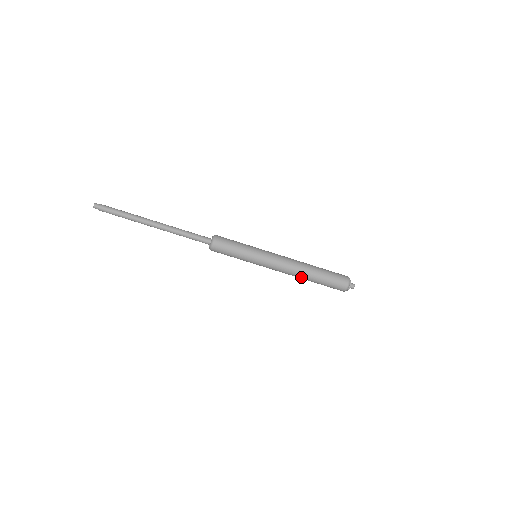
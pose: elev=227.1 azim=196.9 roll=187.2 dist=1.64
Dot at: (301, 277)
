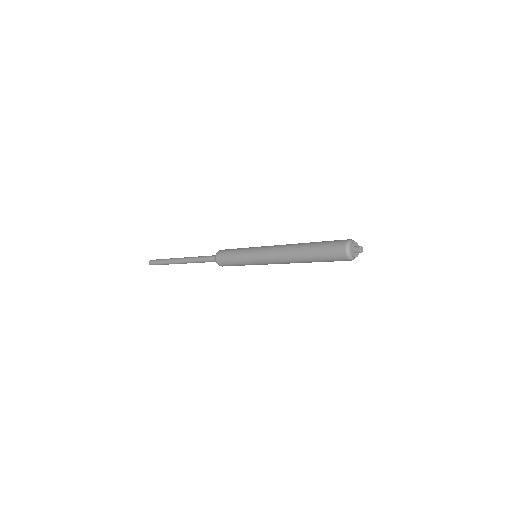
Dot at: occluded
